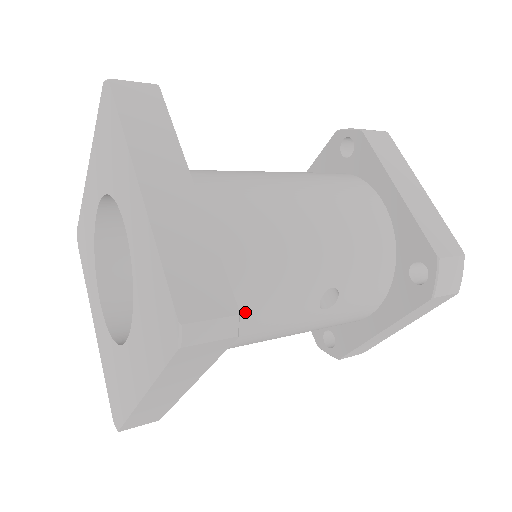
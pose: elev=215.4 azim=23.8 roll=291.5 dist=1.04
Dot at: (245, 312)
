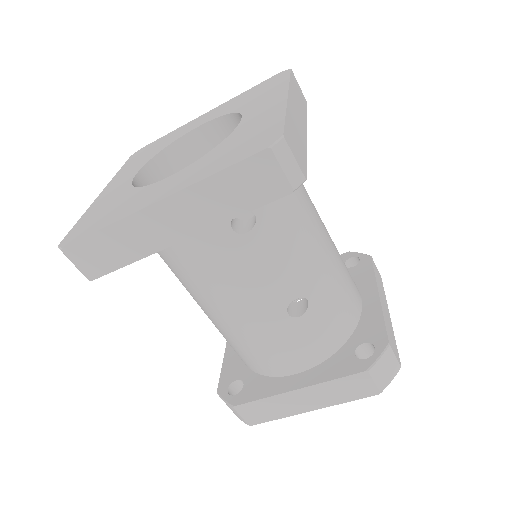
Dot at: (257, 240)
